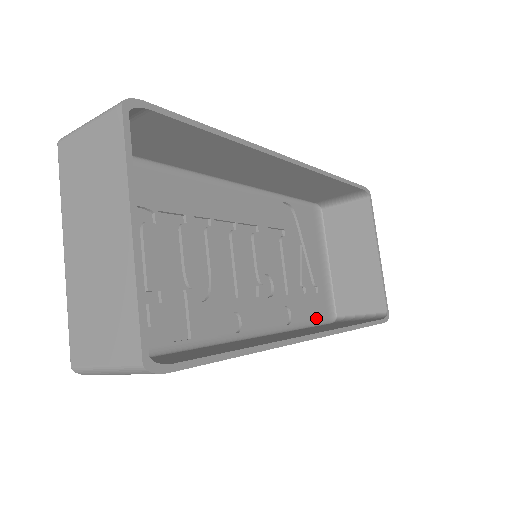
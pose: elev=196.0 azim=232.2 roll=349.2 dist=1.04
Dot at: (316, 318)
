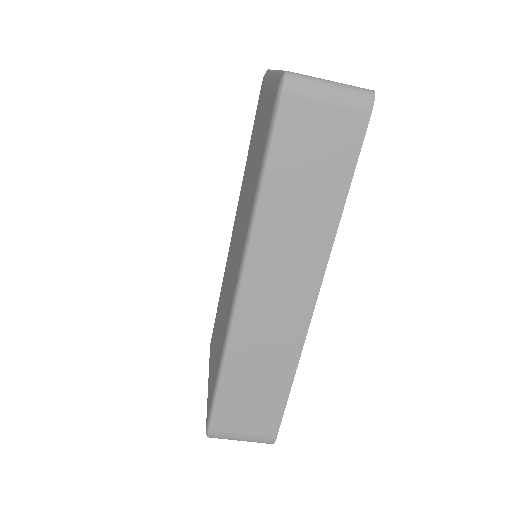
Dot at: occluded
